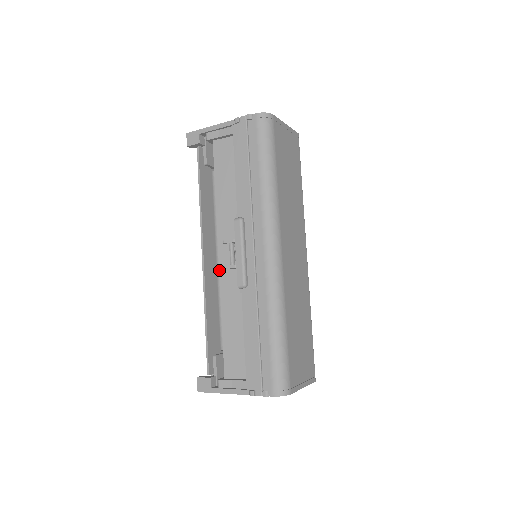
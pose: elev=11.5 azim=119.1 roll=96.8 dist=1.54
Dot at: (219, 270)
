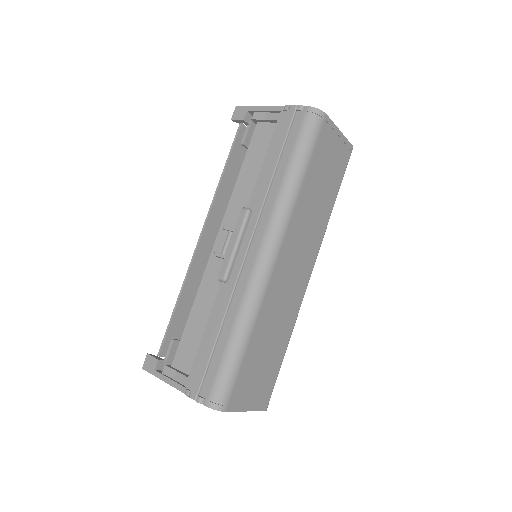
Dot at: (210, 255)
